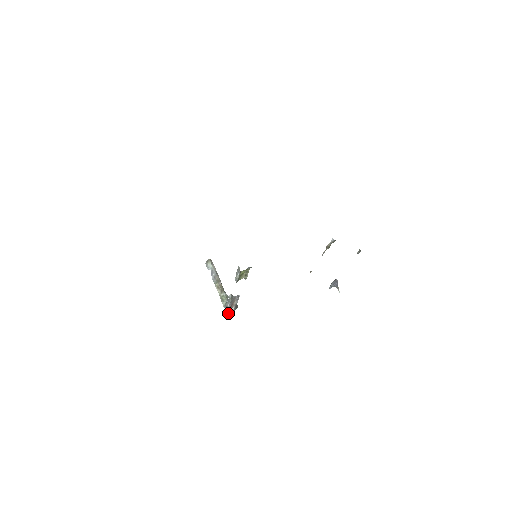
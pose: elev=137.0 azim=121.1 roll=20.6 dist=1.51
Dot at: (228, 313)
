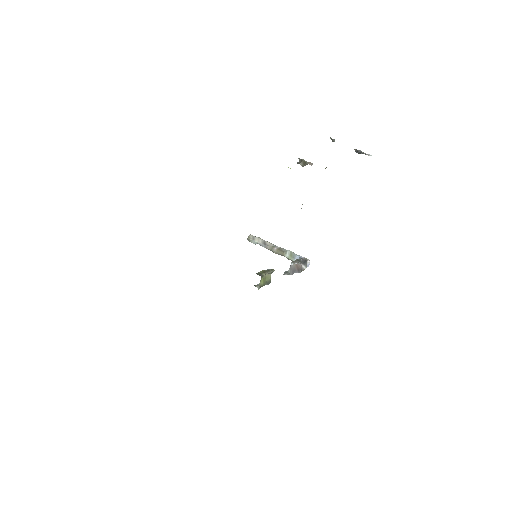
Dot at: occluded
